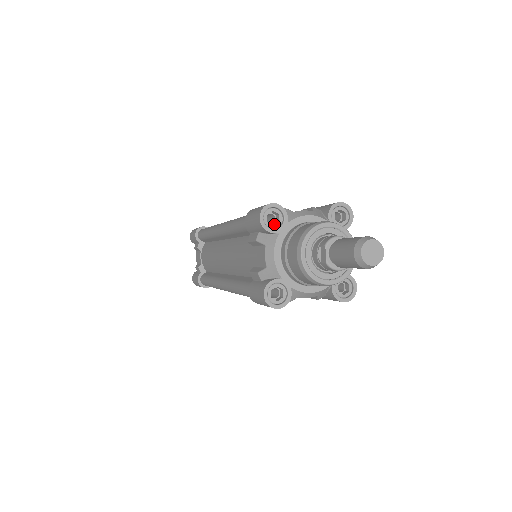
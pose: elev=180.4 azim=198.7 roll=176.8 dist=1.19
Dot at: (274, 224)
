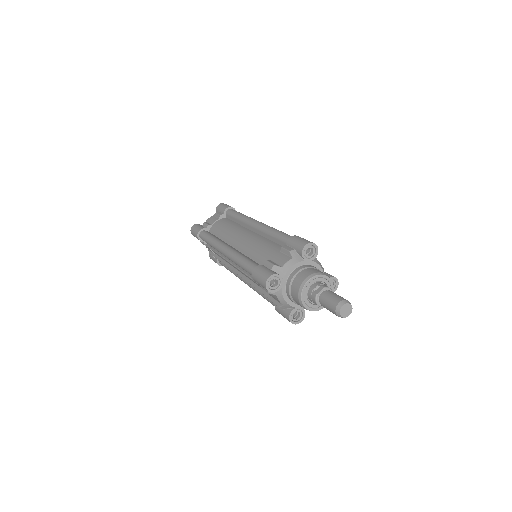
Dot at: (306, 254)
